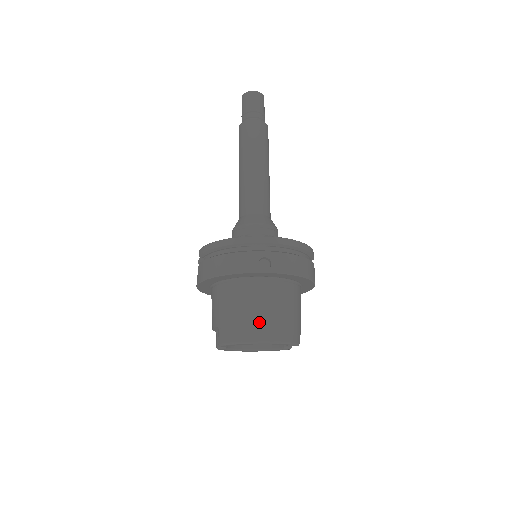
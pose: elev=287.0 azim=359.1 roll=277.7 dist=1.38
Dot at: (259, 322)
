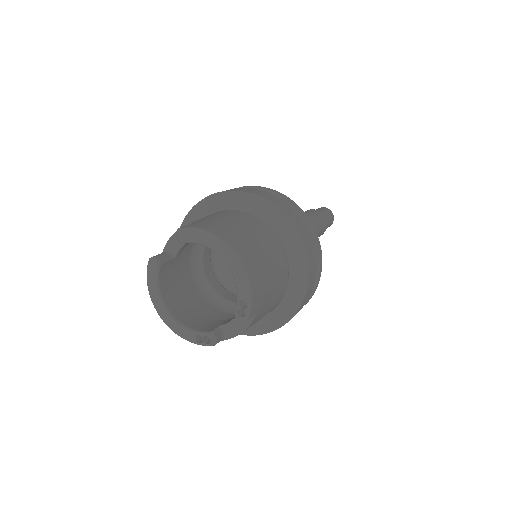
Dot at: (246, 242)
